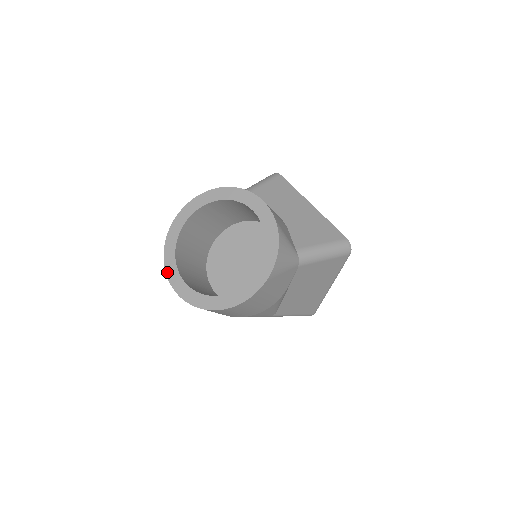
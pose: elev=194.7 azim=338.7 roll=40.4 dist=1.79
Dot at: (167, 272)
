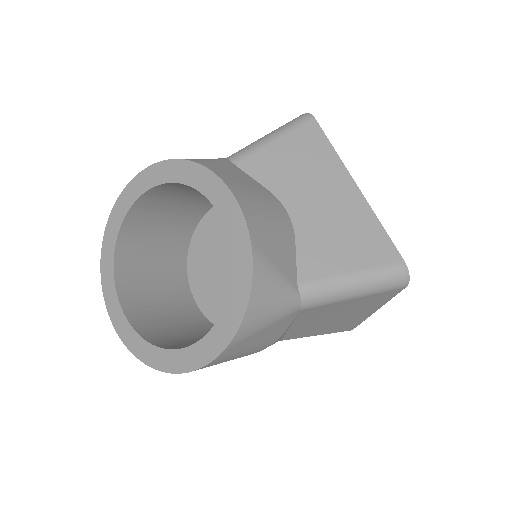
Dot at: (103, 283)
